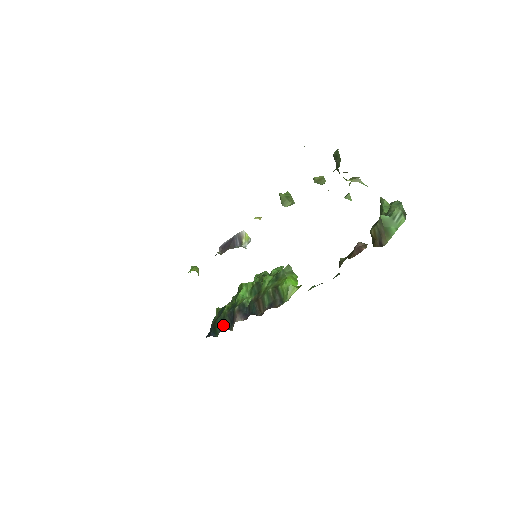
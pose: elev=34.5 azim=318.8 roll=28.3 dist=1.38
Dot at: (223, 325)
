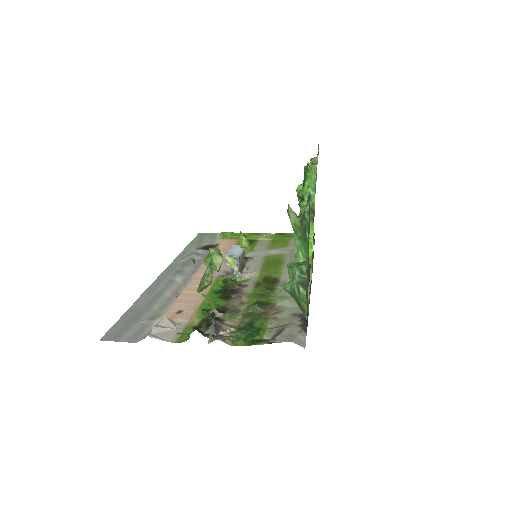
Dot at: occluded
